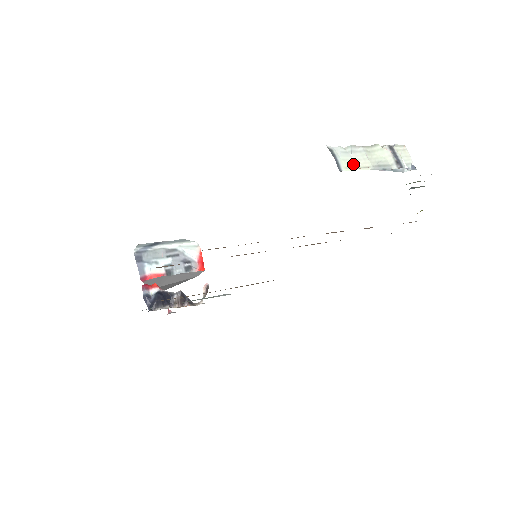
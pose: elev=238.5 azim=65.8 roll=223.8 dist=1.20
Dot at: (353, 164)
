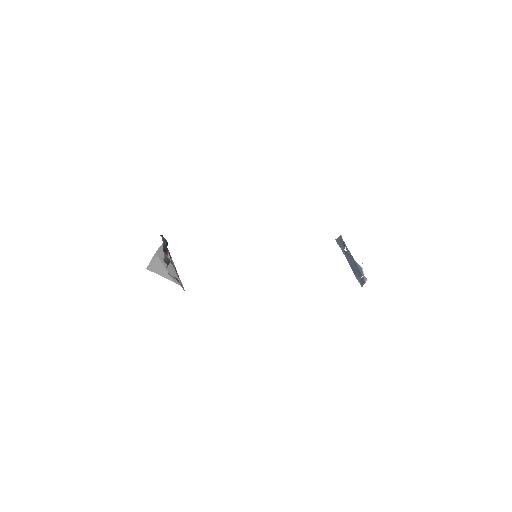
Dot at: occluded
